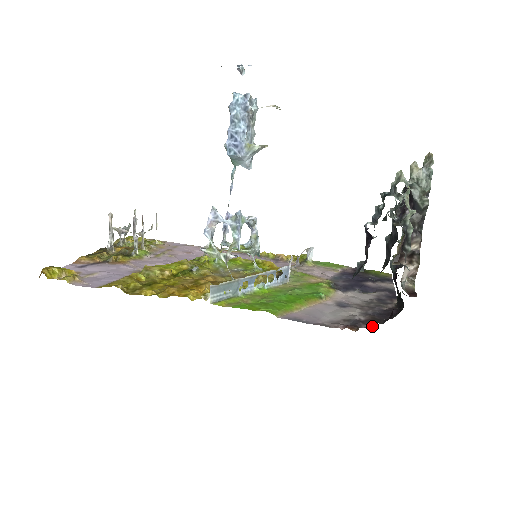
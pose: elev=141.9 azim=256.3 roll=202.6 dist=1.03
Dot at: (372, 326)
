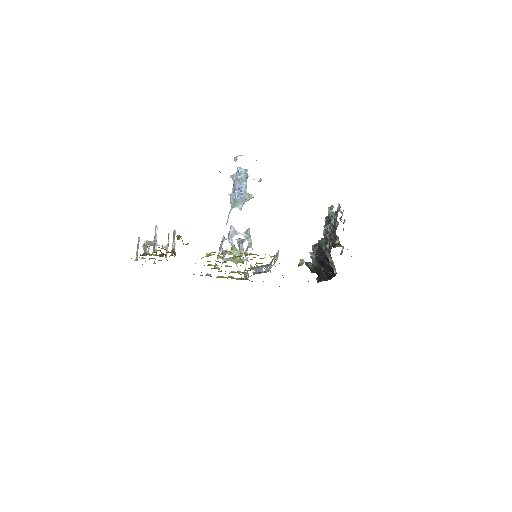
Dot at: occluded
